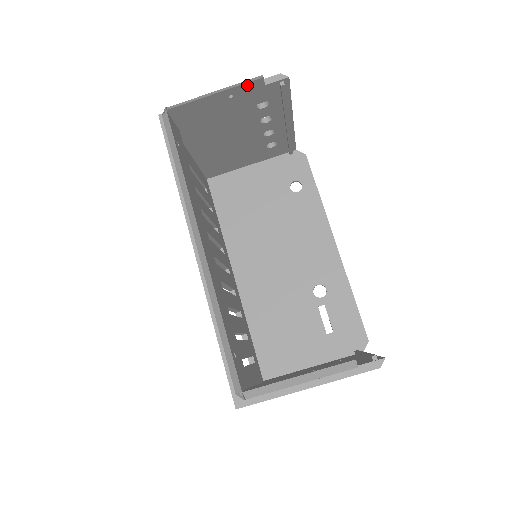
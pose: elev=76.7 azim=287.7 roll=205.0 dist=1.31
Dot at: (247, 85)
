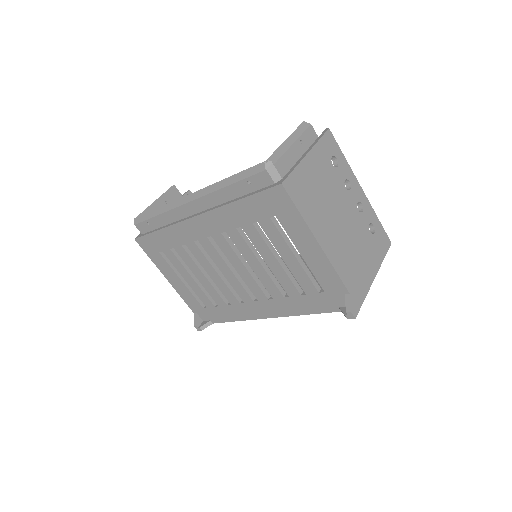
Dot at: (169, 192)
